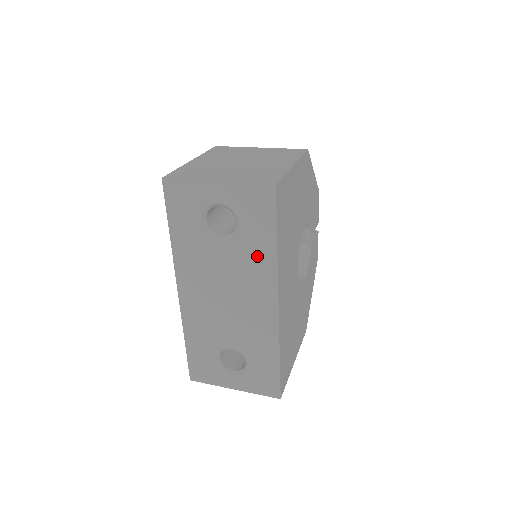
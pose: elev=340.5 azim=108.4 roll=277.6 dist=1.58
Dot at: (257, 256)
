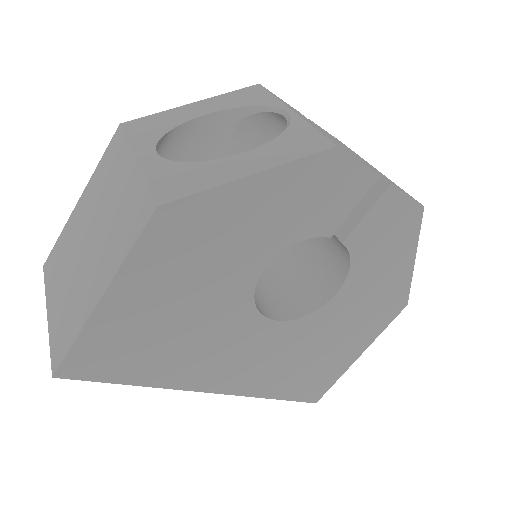
Dot at: occluded
